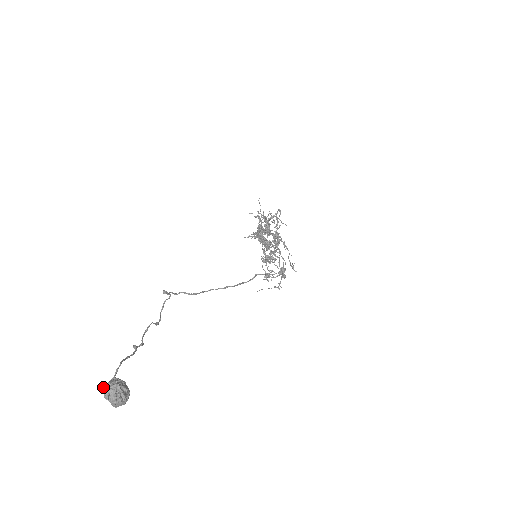
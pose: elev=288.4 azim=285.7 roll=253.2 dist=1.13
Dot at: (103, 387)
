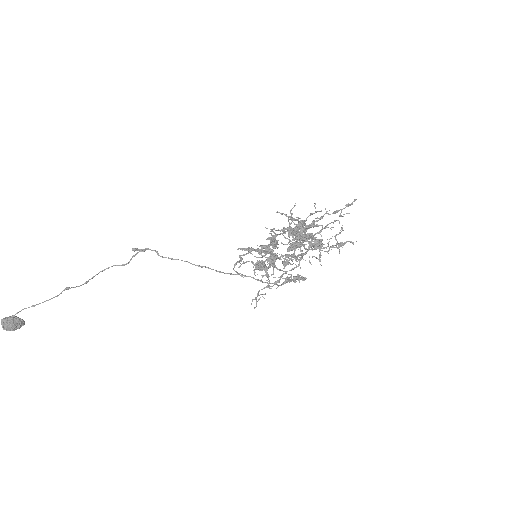
Dot at: (5, 318)
